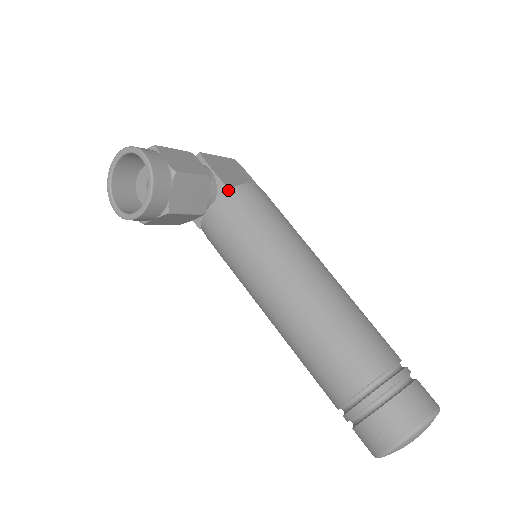
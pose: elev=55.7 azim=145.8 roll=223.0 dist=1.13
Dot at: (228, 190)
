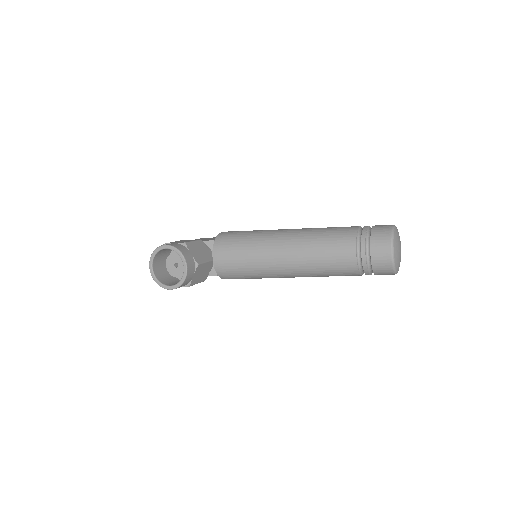
Dot at: (214, 241)
